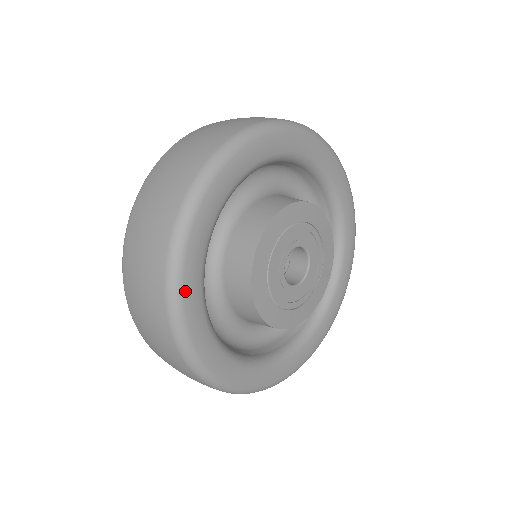
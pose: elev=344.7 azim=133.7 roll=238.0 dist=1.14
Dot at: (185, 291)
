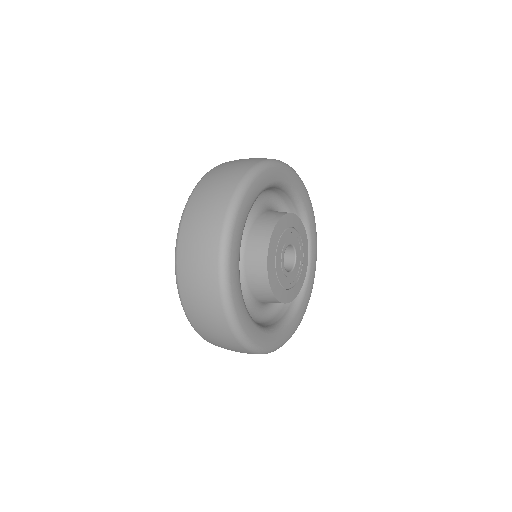
Dot at: (232, 254)
